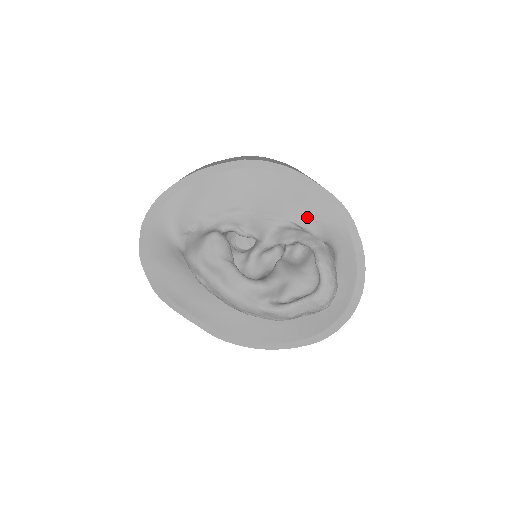
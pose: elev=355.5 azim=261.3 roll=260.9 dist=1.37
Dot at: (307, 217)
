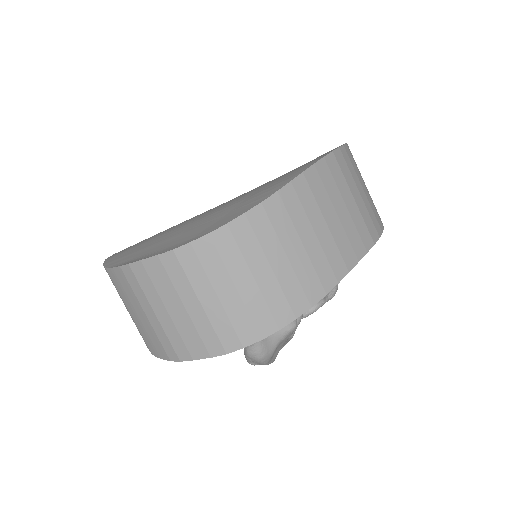
Dot at: occluded
